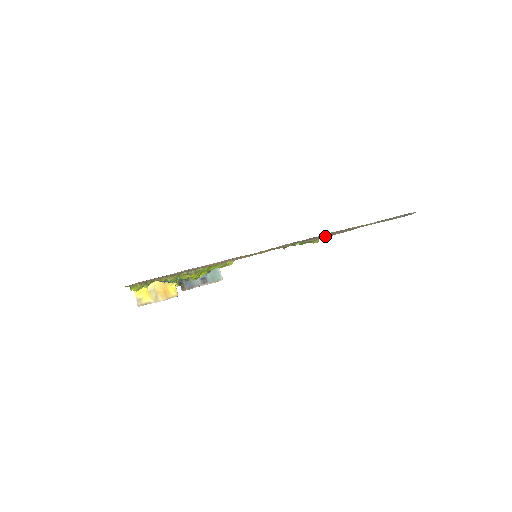
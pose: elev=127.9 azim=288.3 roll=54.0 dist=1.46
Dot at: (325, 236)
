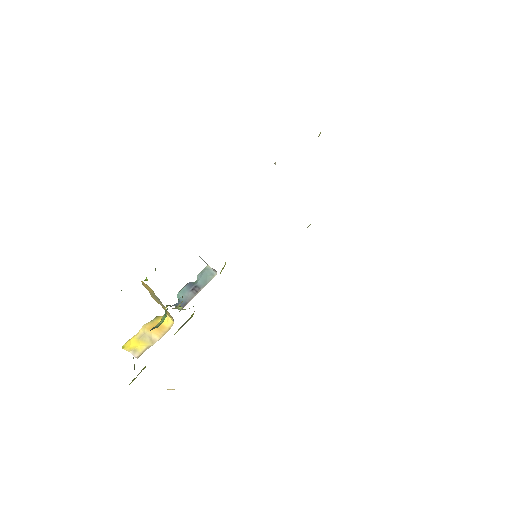
Dot at: occluded
